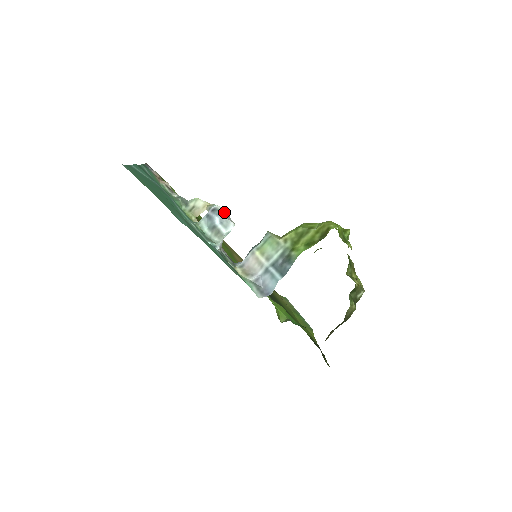
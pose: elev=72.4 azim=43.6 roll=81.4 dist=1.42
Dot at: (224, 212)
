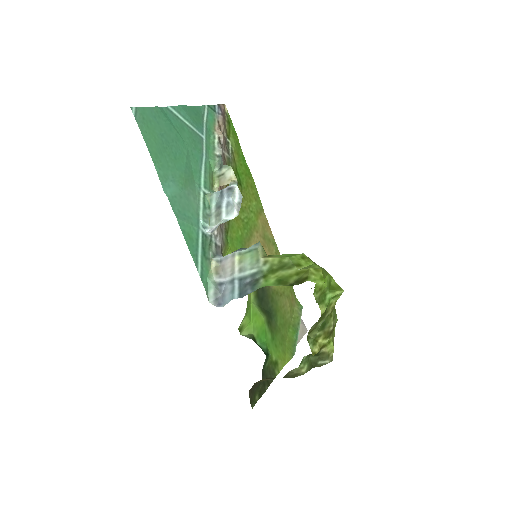
Dot at: (237, 196)
